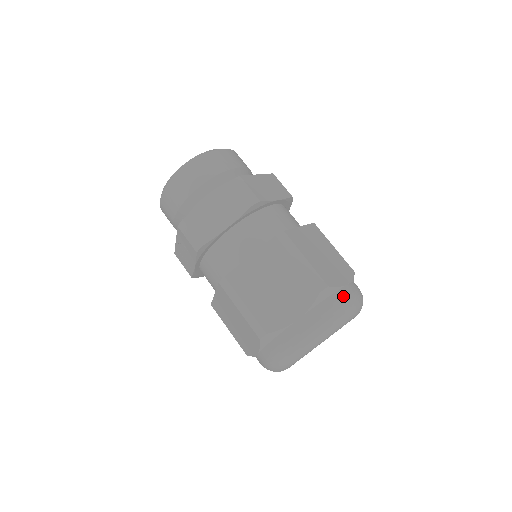
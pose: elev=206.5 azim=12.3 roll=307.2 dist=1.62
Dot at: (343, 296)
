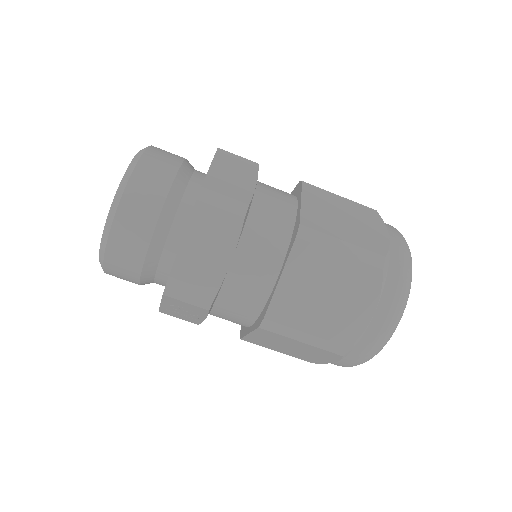
Dot at: (398, 253)
